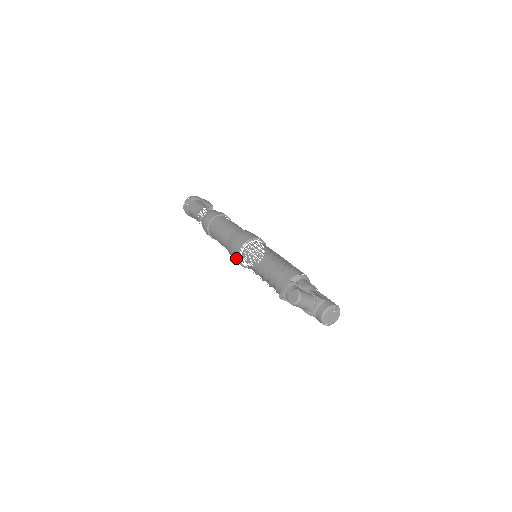
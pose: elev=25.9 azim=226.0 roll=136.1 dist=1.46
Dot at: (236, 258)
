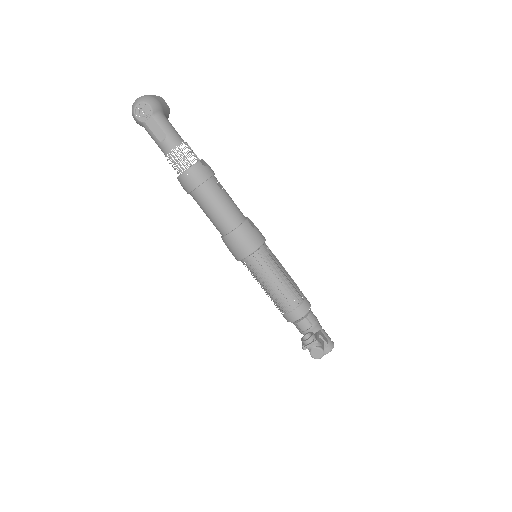
Dot at: (237, 257)
